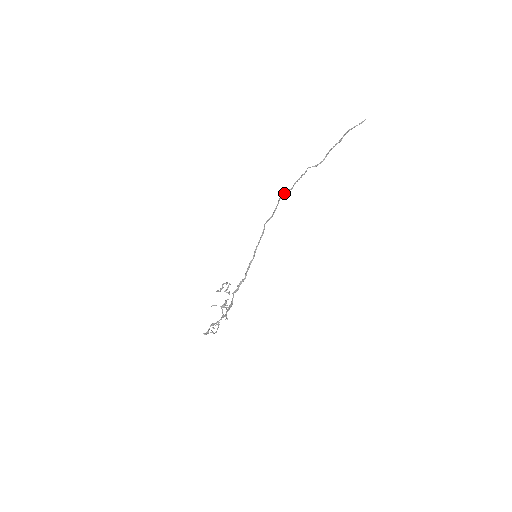
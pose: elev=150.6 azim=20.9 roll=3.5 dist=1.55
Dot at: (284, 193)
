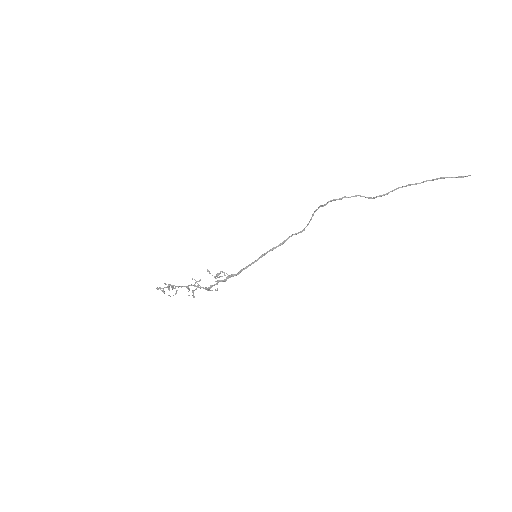
Dot at: (318, 208)
